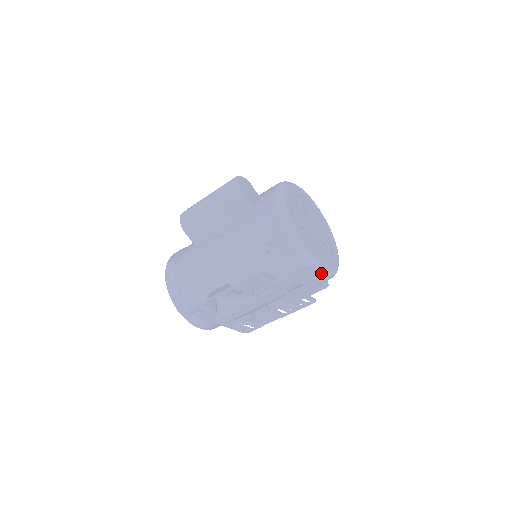
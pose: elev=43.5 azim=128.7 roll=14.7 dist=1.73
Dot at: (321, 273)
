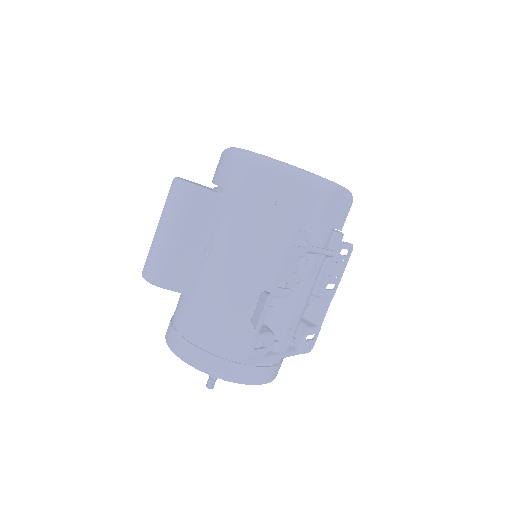
Dot at: (344, 196)
